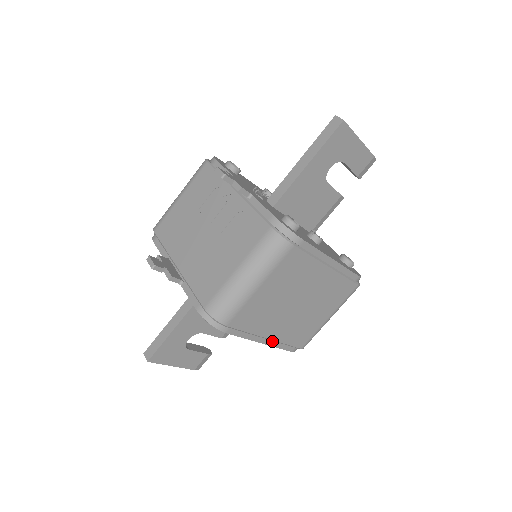
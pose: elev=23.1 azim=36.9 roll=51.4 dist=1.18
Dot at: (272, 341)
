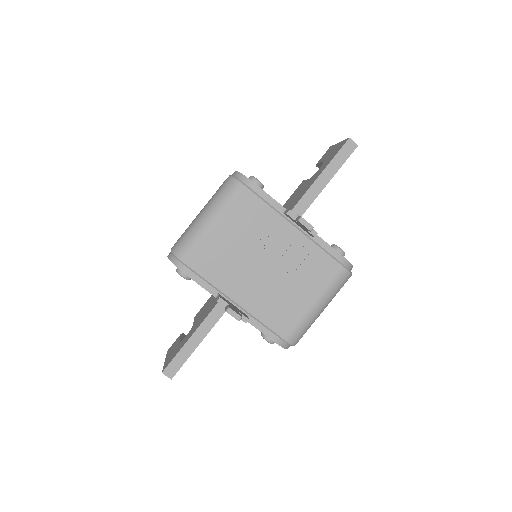
Dot at: occluded
